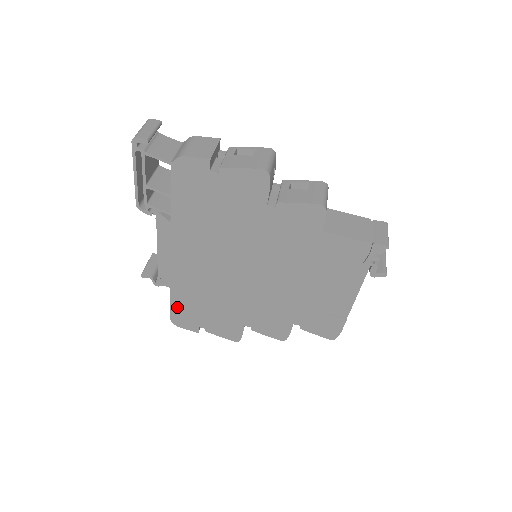
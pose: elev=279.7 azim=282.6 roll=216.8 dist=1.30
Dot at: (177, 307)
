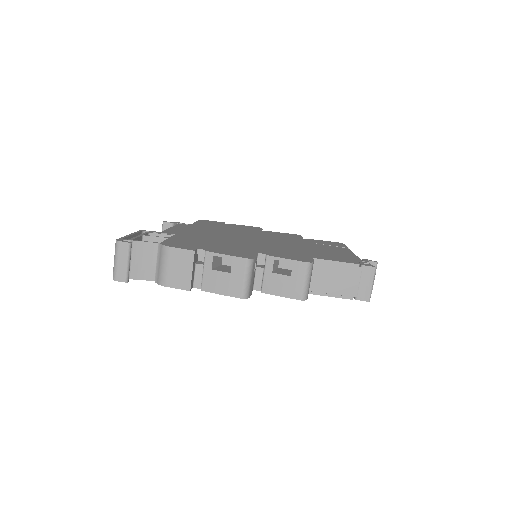
Dot at: occluded
